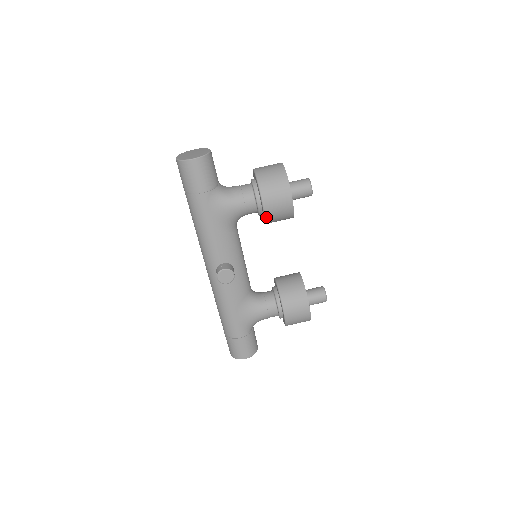
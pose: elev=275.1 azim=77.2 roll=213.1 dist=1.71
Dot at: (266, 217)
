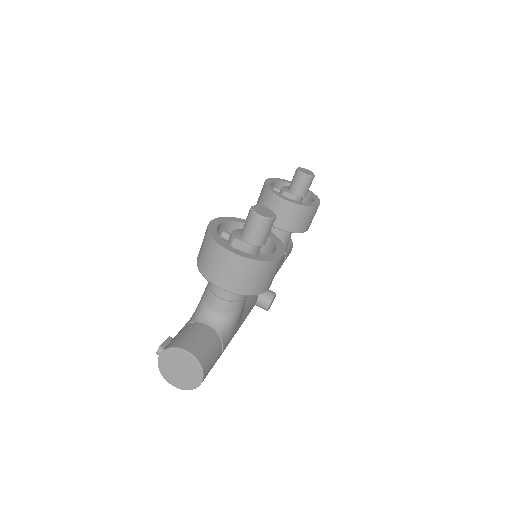
Dot at: occluded
